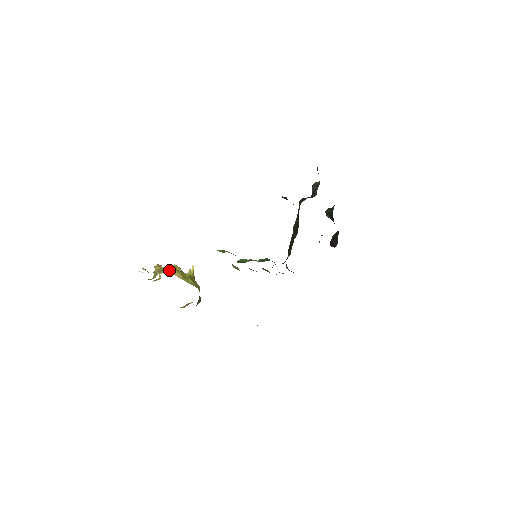
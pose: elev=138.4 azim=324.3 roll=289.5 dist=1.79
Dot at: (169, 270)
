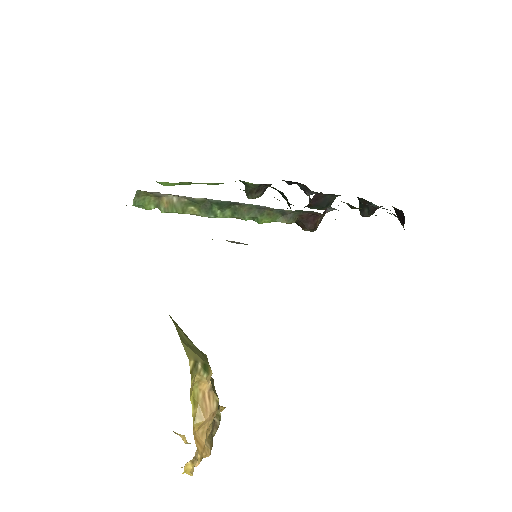
Dot at: occluded
